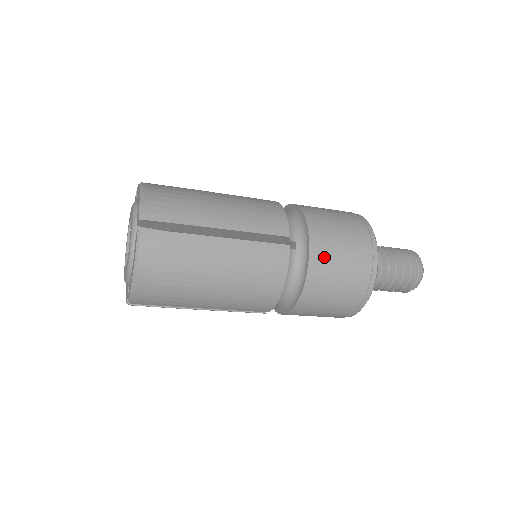
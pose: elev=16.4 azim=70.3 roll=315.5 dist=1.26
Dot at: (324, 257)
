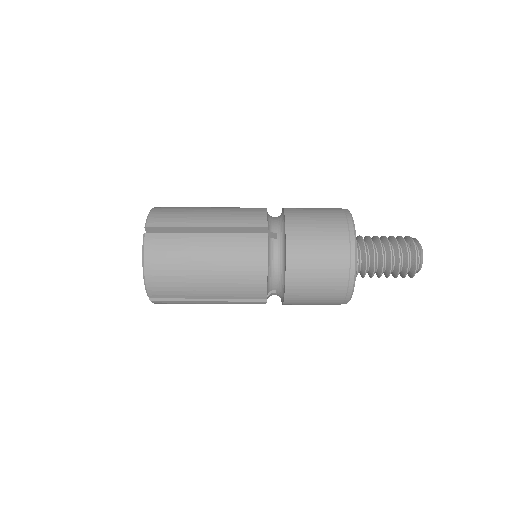
Dot at: occluded
